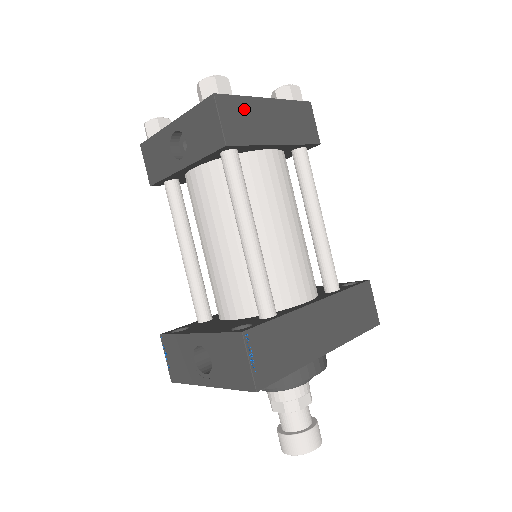
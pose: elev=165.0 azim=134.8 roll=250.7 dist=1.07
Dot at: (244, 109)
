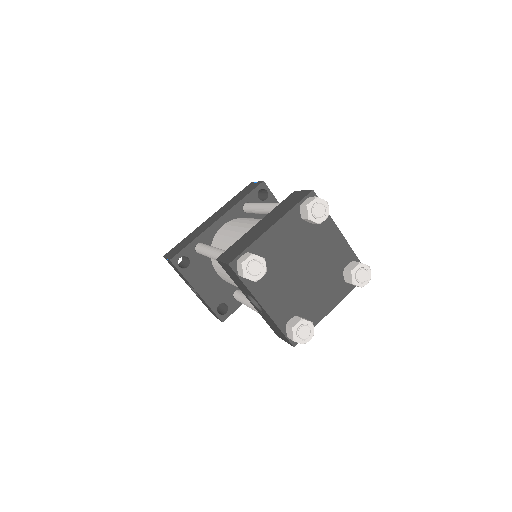
Dot at: occluded
